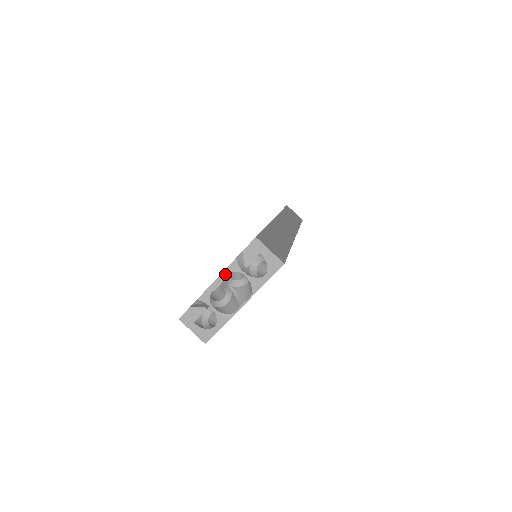
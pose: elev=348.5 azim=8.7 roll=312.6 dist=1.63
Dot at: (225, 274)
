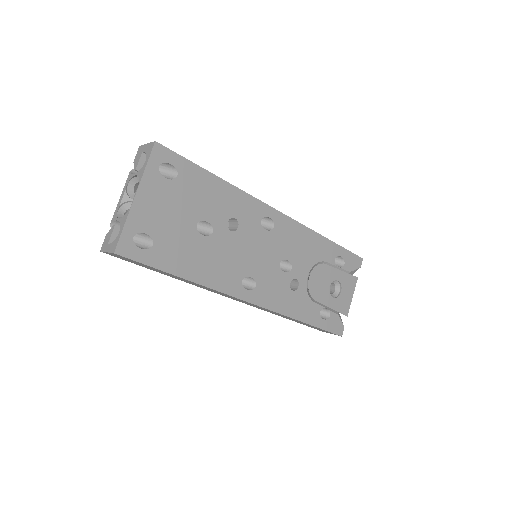
Dot at: (125, 188)
